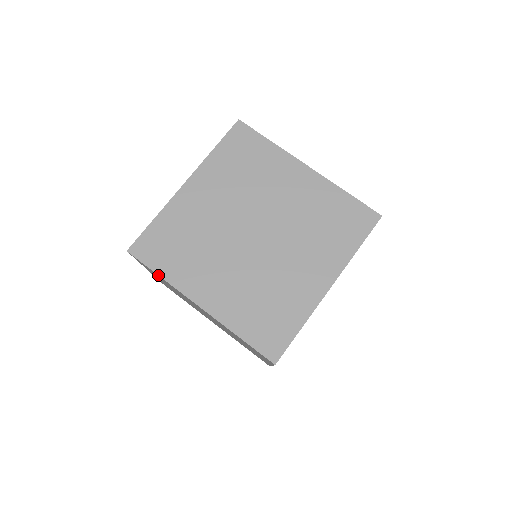
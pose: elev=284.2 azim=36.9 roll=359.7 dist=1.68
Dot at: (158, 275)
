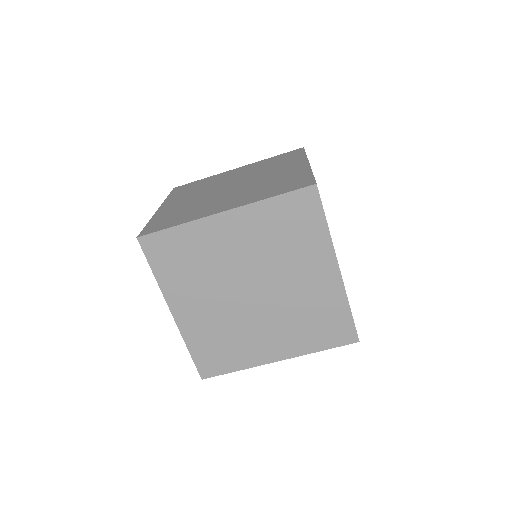
Dot at: (175, 226)
